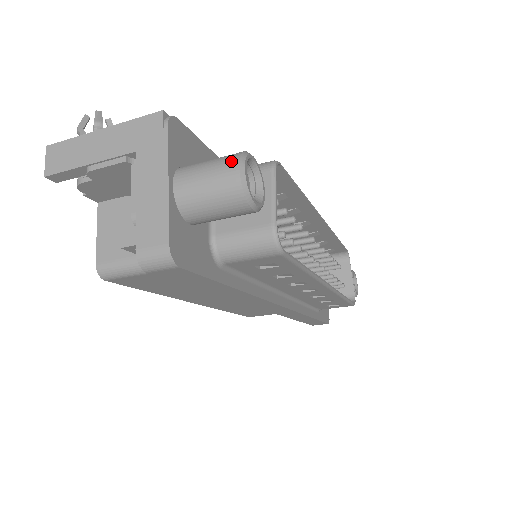
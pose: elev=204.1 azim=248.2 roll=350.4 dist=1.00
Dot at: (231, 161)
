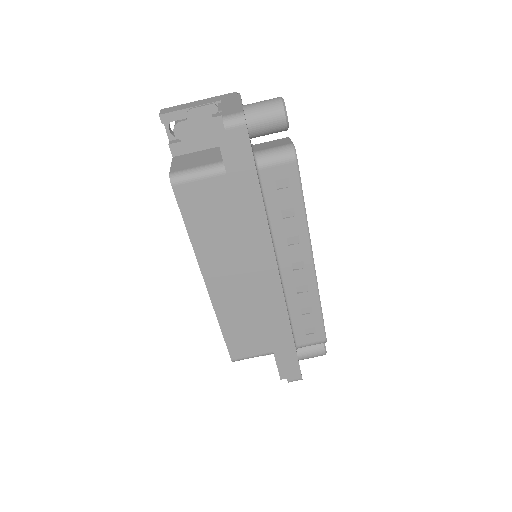
Dot at: (276, 98)
